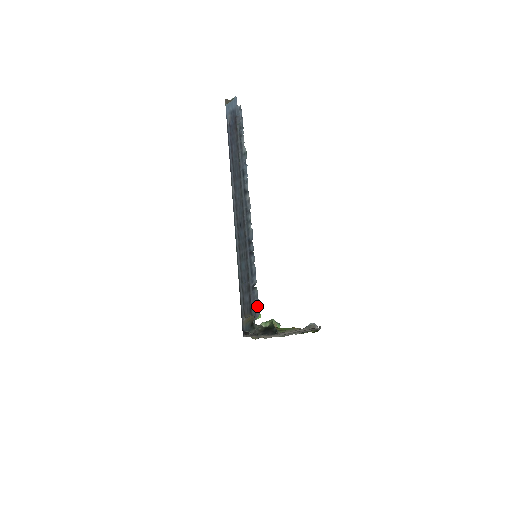
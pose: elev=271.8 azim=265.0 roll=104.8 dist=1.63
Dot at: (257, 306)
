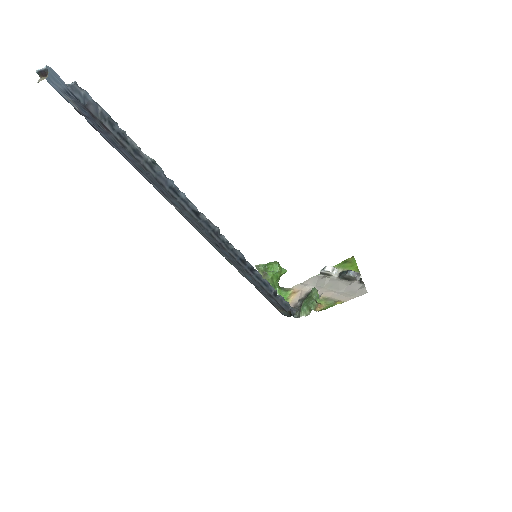
Dot at: (289, 305)
